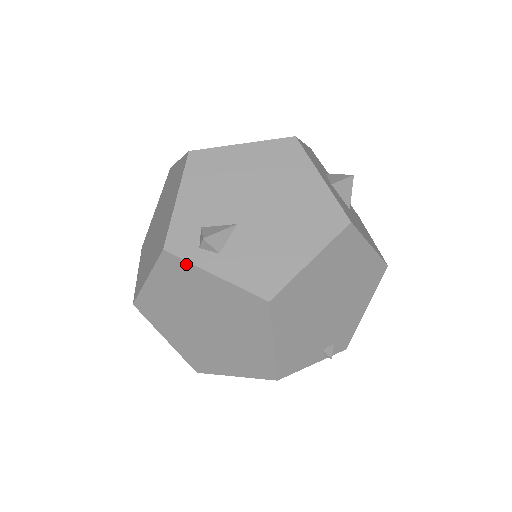
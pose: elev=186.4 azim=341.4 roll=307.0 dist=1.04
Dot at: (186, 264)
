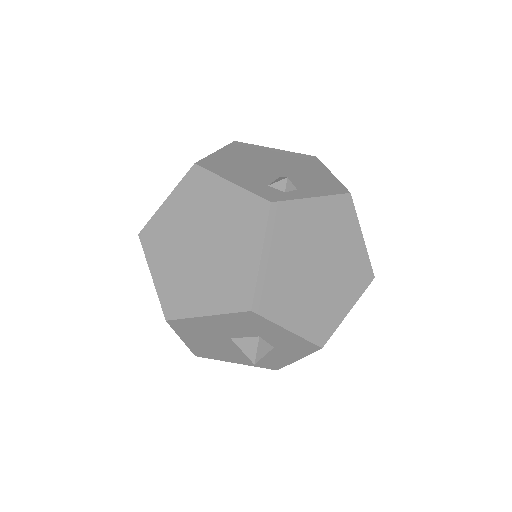
Dot at: (291, 204)
